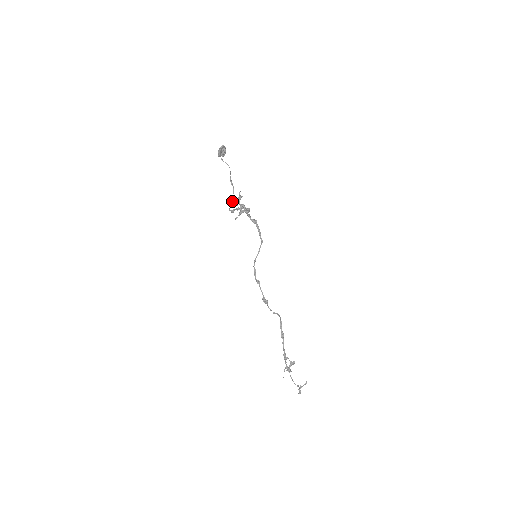
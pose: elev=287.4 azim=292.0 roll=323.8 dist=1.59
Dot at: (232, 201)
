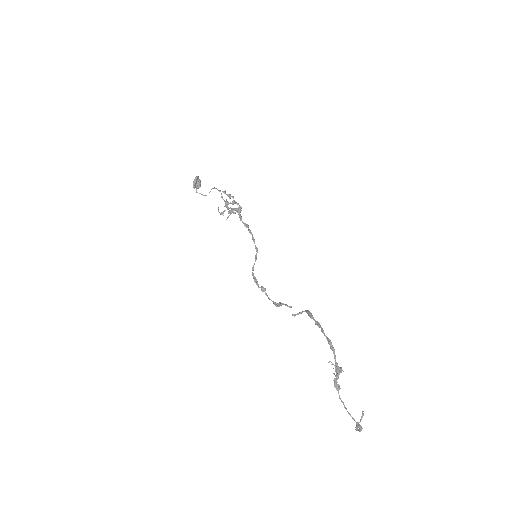
Dot at: (224, 192)
